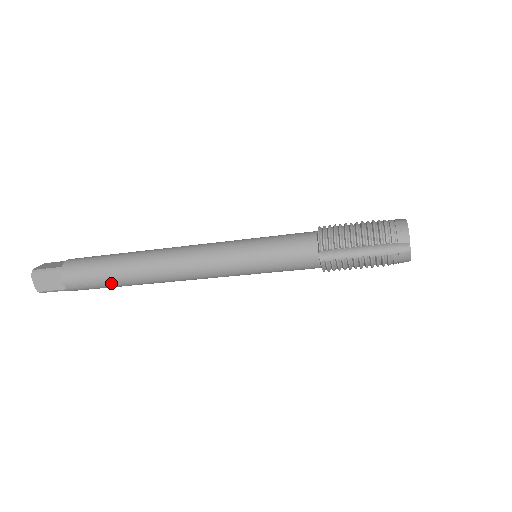
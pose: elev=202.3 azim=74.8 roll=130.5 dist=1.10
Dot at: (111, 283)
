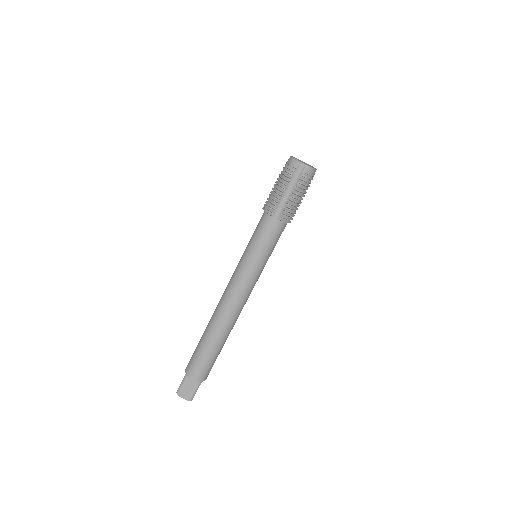
Dot at: (213, 352)
